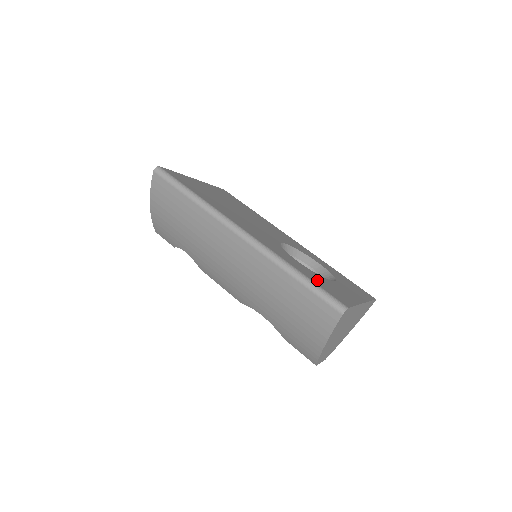
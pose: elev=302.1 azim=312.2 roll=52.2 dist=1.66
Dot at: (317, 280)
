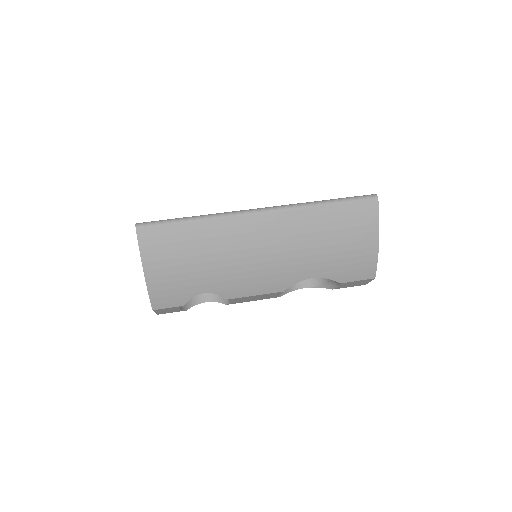
Dot at: occluded
